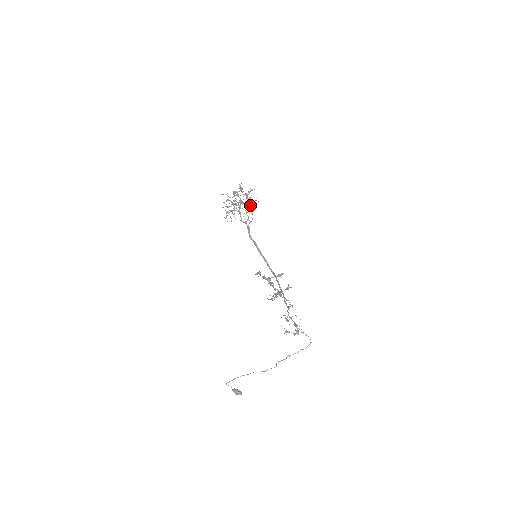
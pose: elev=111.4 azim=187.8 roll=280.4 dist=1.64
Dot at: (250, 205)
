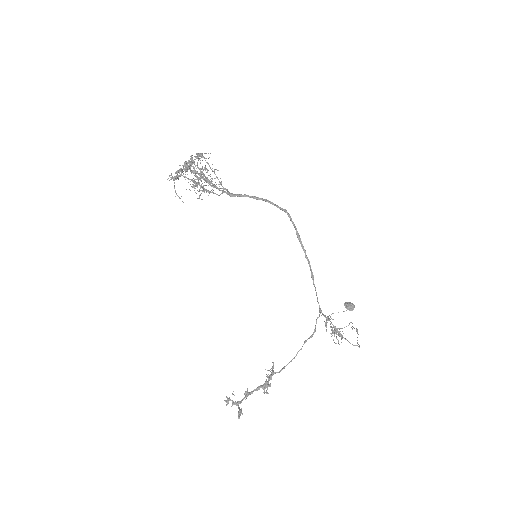
Dot at: (205, 181)
